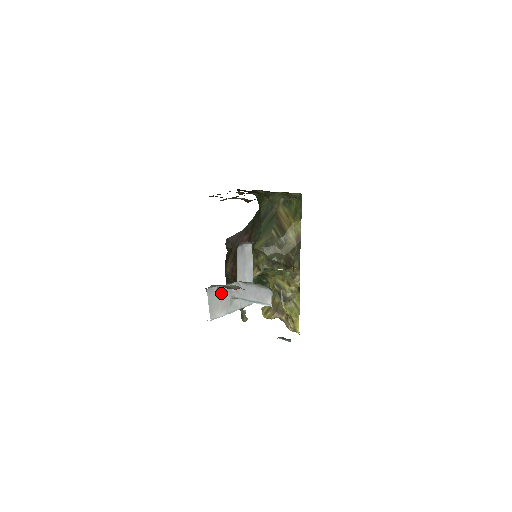
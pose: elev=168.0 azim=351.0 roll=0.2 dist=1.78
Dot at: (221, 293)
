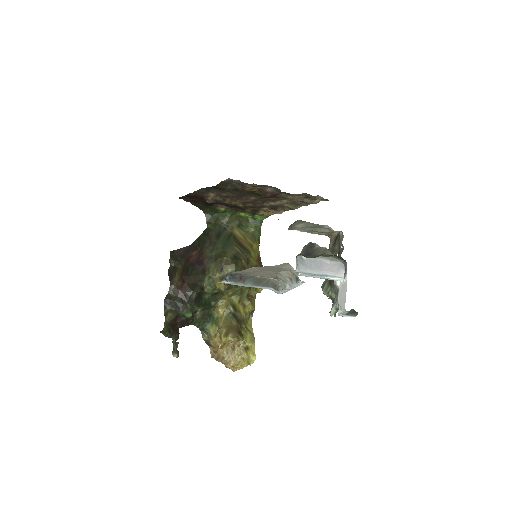
Dot at: occluded
